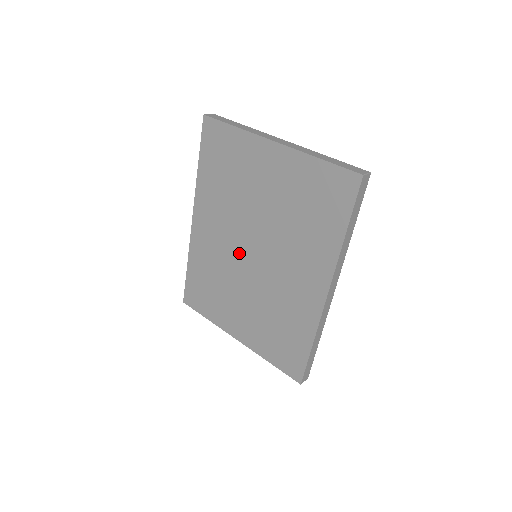
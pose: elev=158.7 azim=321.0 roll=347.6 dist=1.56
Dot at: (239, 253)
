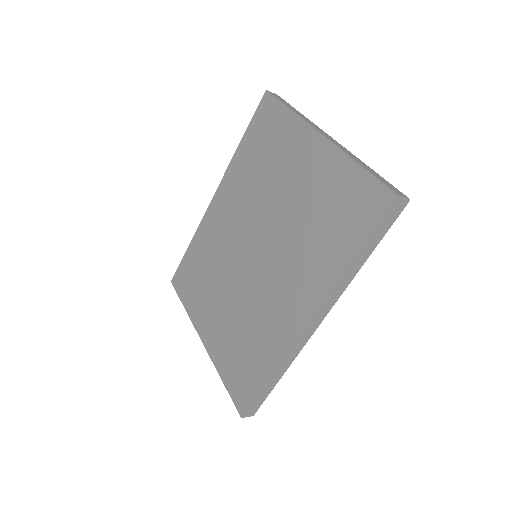
Dot at: (241, 246)
